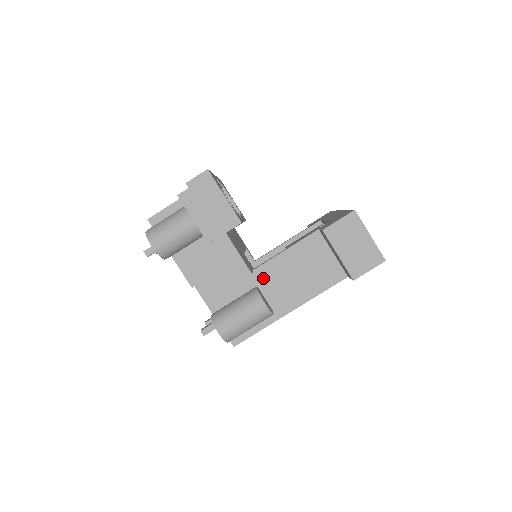
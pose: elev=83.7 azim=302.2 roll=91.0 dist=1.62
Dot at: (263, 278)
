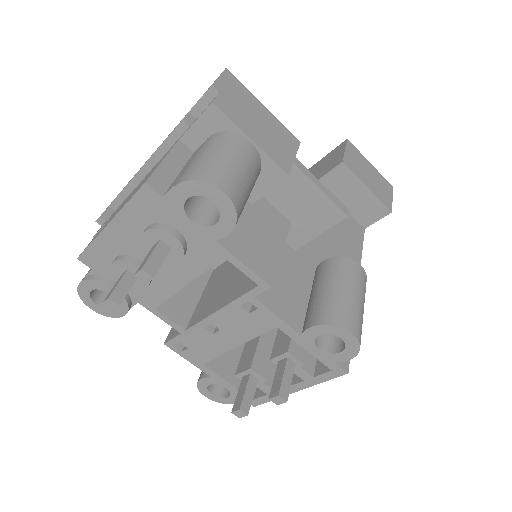
Dot at: (312, 254)
